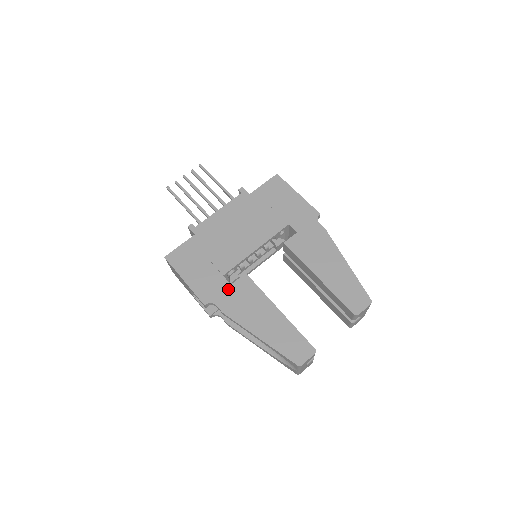
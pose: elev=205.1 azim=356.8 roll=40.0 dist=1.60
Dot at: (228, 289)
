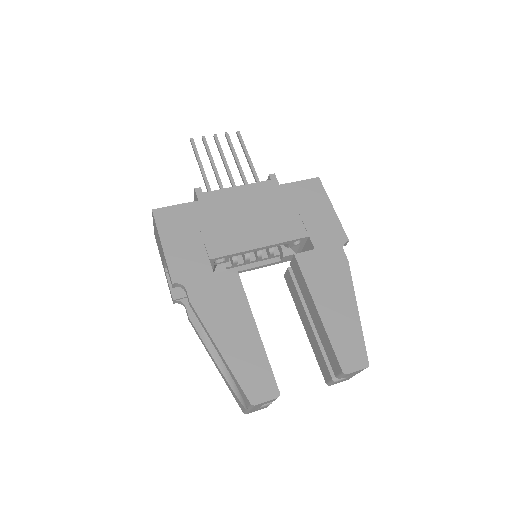
Dot at: (208, 277)
